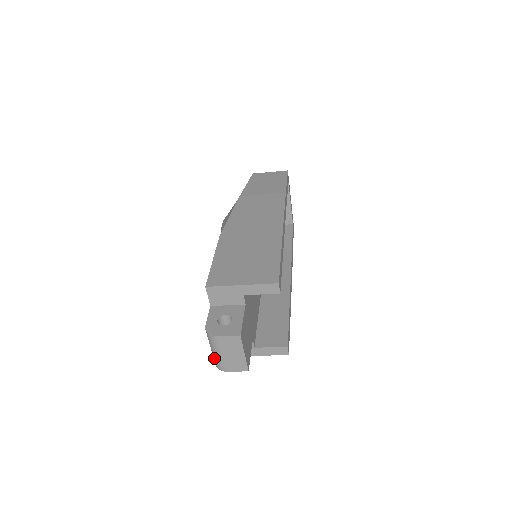
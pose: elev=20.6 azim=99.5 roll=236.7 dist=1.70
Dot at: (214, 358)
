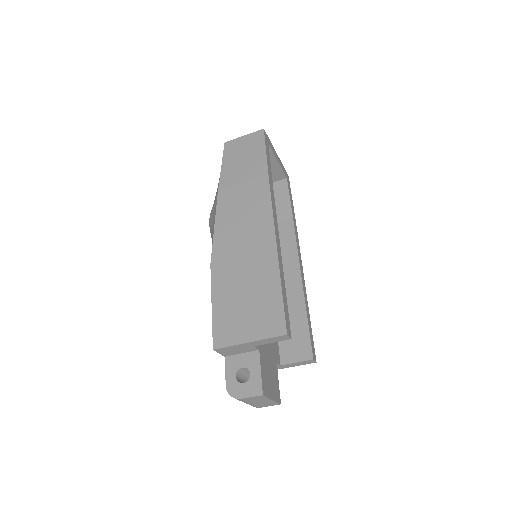
Dot at: occluded
